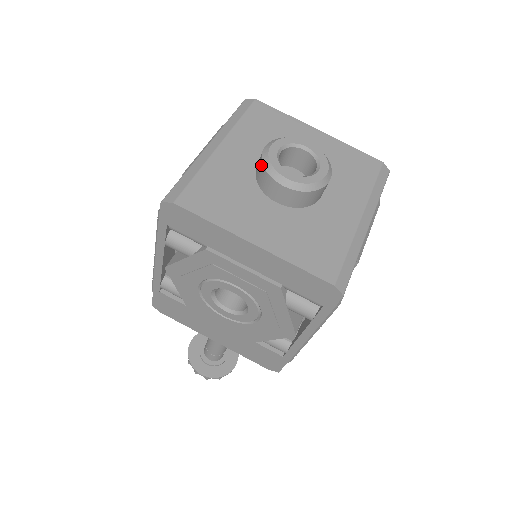
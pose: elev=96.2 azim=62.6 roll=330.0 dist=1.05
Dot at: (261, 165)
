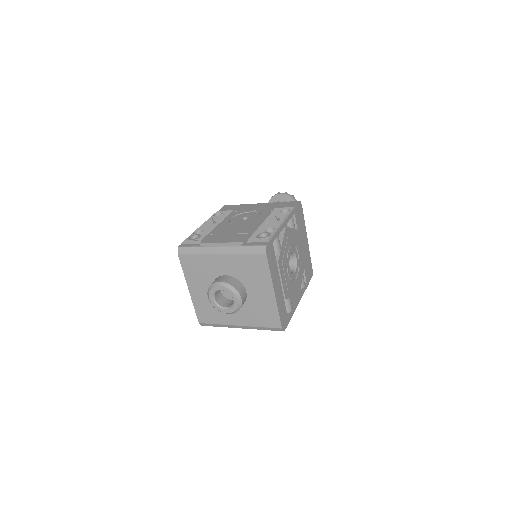
Dot at: (212, 284)
